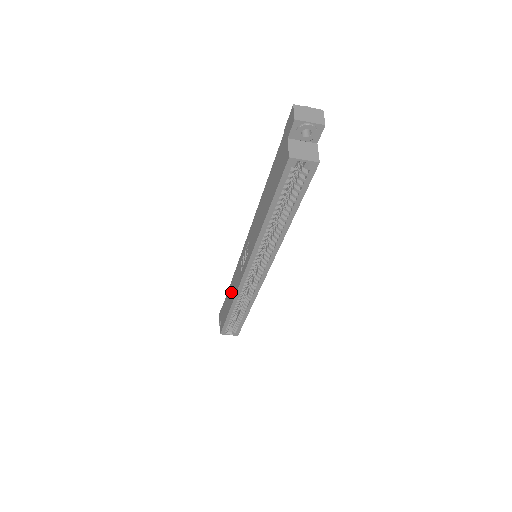
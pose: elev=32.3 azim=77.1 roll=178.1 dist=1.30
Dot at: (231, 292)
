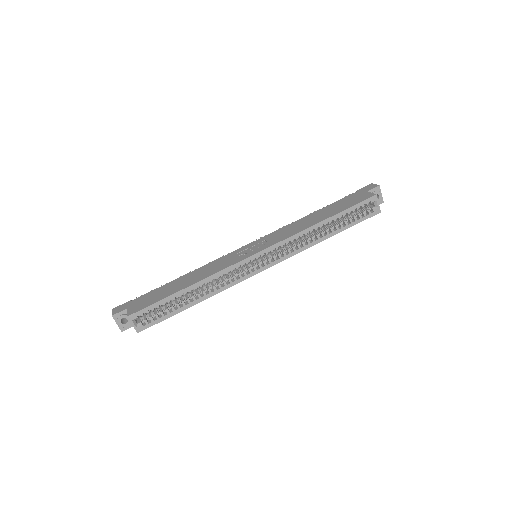
Dot at: (192, 277)
